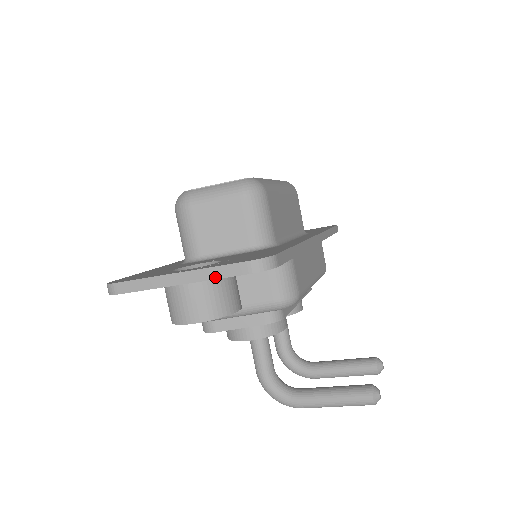
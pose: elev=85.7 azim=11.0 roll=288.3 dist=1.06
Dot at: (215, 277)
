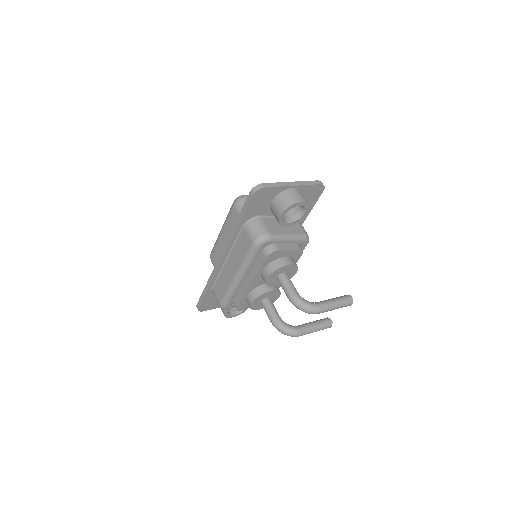
Dot at: (308, 184)
